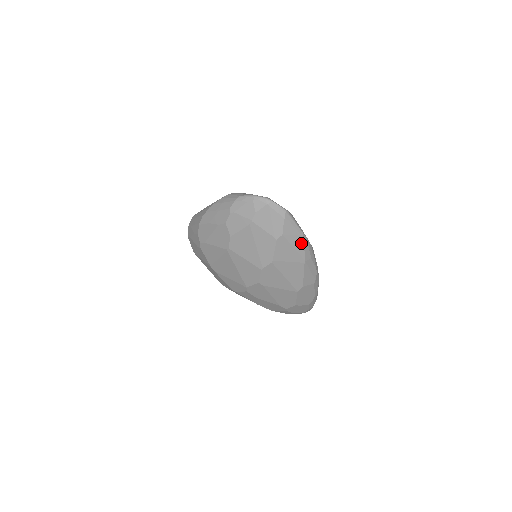
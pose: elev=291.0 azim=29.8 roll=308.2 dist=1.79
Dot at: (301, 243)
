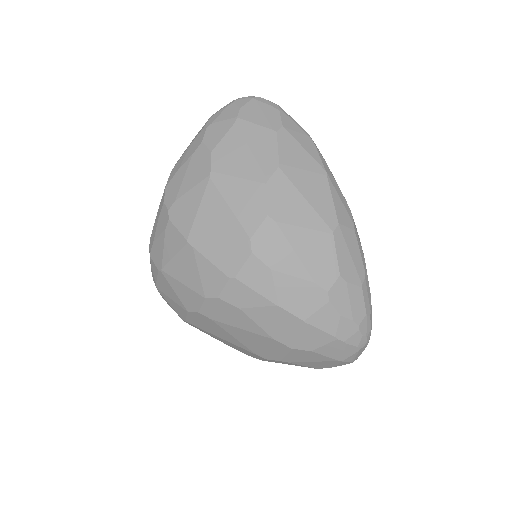
Dot at: (312, 147)
